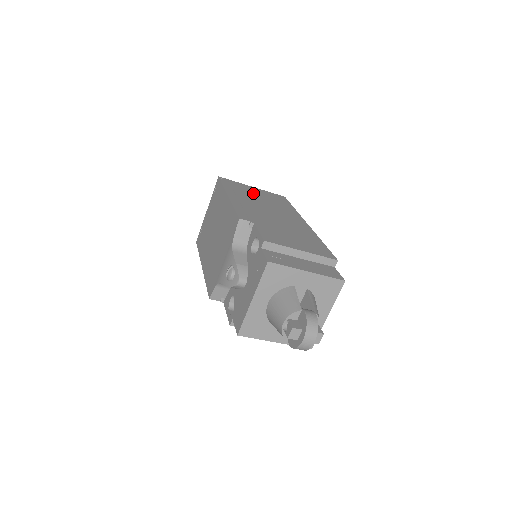
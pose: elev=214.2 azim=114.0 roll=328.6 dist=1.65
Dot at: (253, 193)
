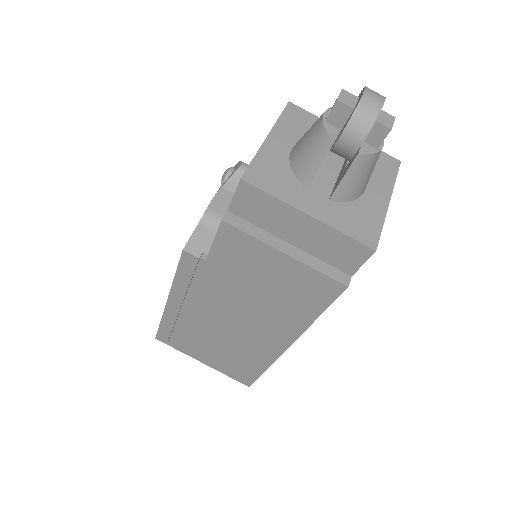
Dot at: occluded
